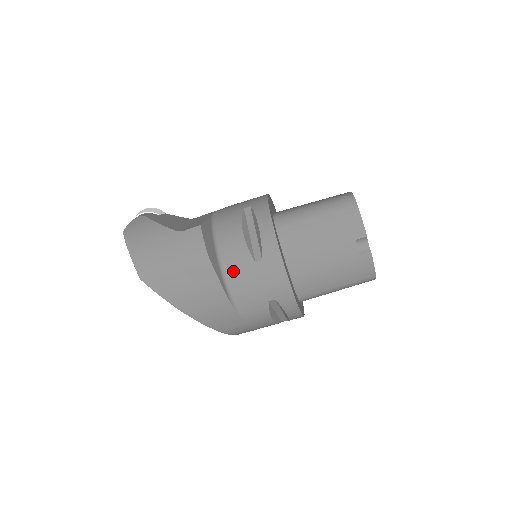
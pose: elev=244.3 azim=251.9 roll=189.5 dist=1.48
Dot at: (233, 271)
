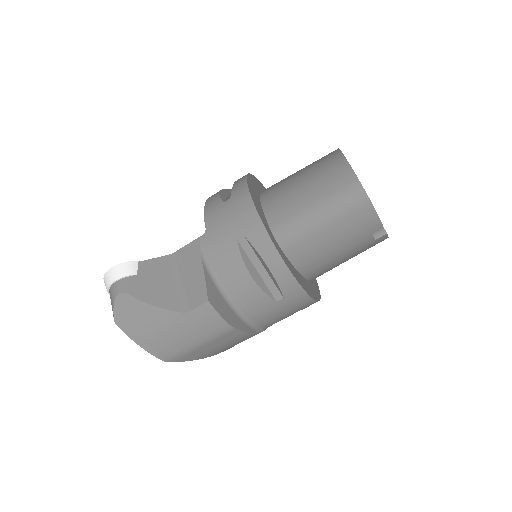
Dot at: (255, 315)
